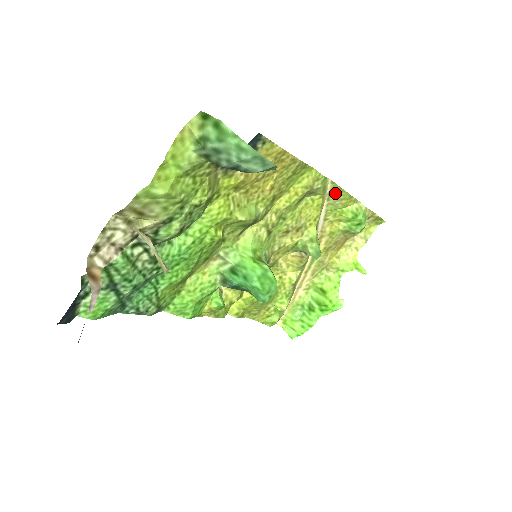
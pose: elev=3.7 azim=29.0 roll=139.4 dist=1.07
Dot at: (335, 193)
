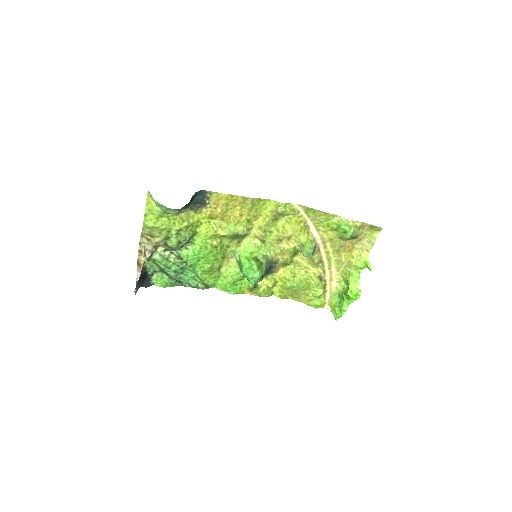
Dot at: (310, 212)
